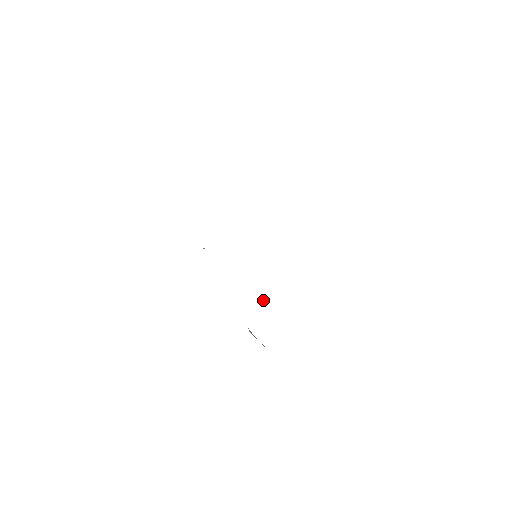
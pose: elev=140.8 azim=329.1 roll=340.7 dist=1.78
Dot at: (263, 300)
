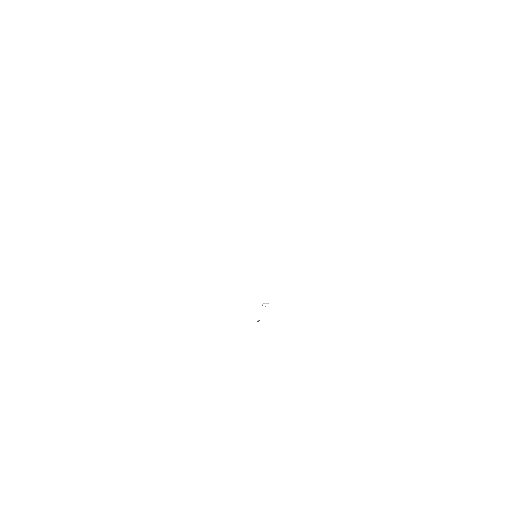
Dot at: (264, 303)
